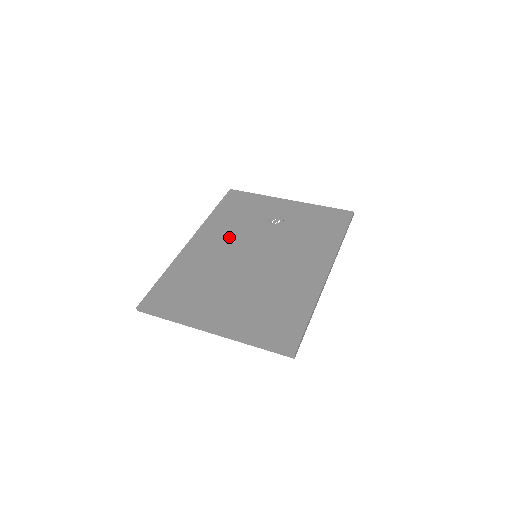
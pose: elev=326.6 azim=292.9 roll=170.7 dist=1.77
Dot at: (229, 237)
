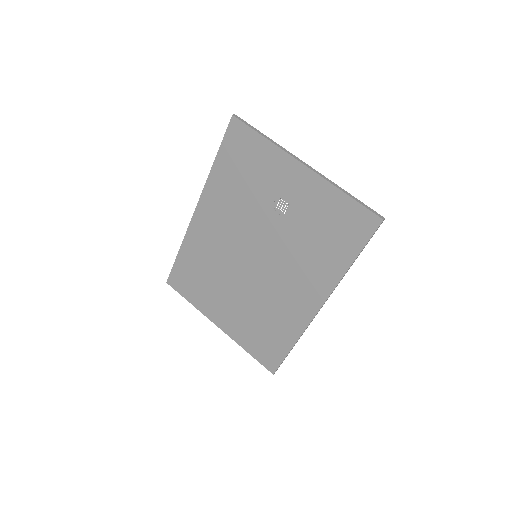
Dot at: (230, 219)
